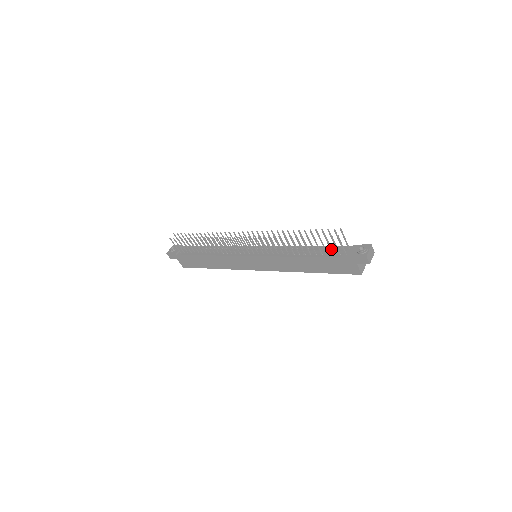
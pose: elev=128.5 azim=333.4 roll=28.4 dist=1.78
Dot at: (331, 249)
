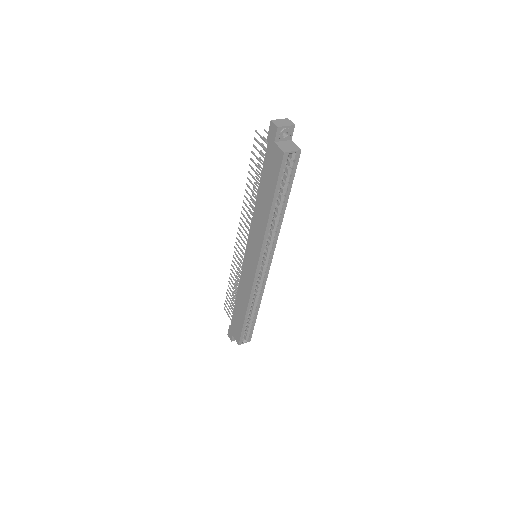
Dot at: (263, 156)
